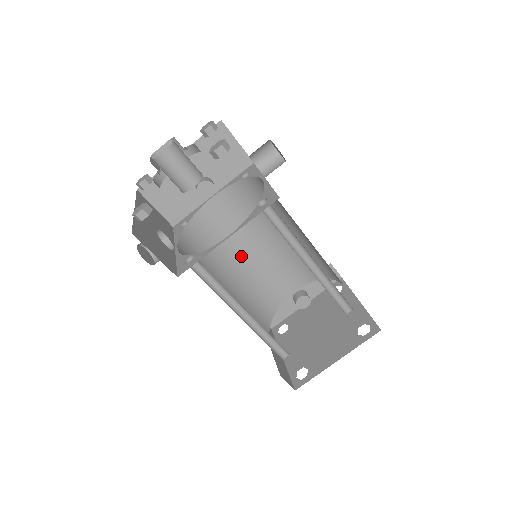
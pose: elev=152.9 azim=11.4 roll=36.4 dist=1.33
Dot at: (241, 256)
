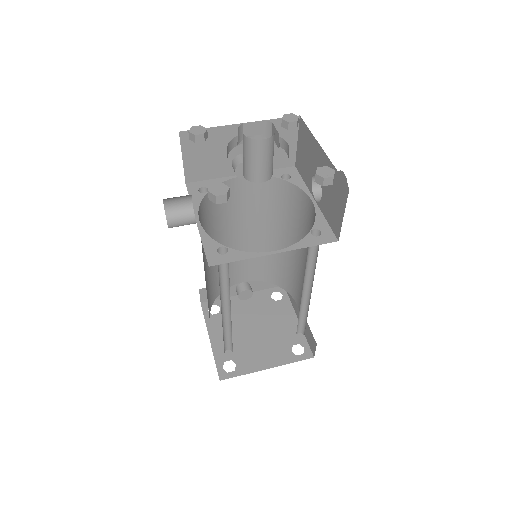
Dot at: (226, 237)
